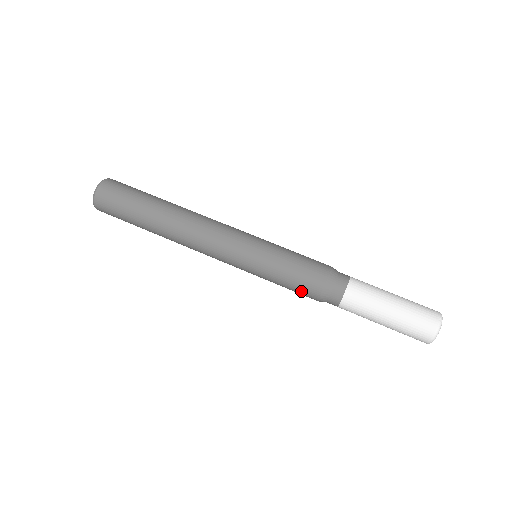
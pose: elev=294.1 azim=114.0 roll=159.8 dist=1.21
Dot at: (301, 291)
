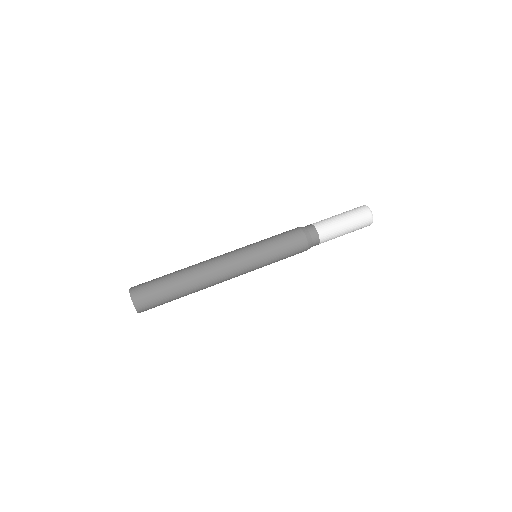
Dot at: (294, 240)
